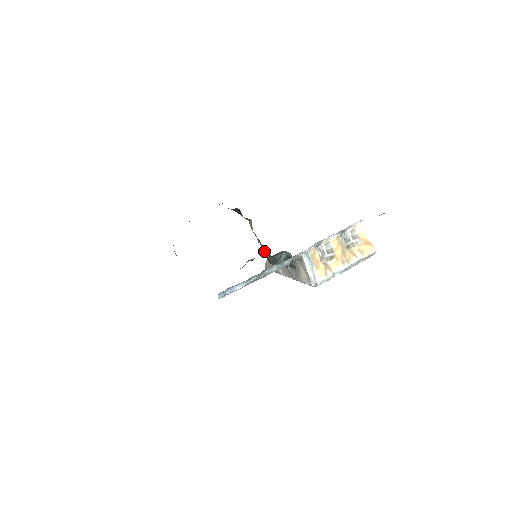
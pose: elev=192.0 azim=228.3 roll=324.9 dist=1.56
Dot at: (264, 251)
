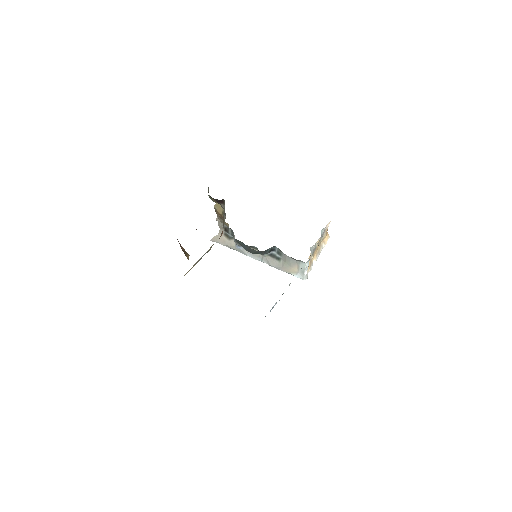
Dot at: (219, 227)
